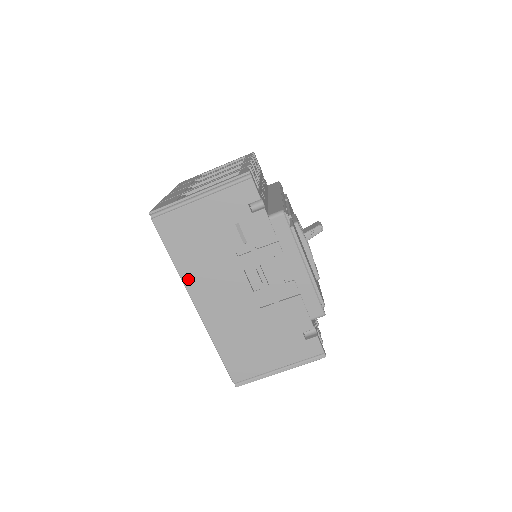
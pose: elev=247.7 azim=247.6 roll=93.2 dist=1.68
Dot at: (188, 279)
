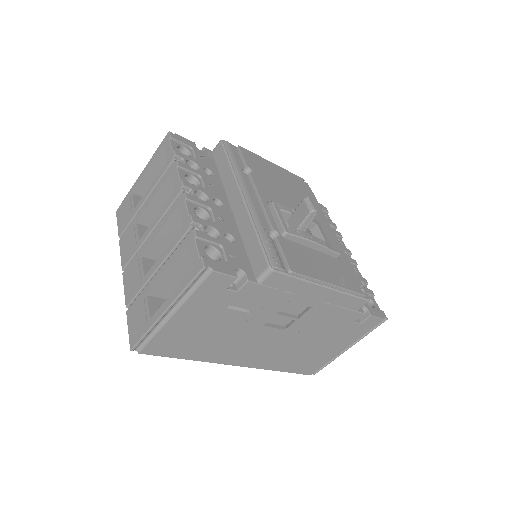
Dot at: (214, 359)
